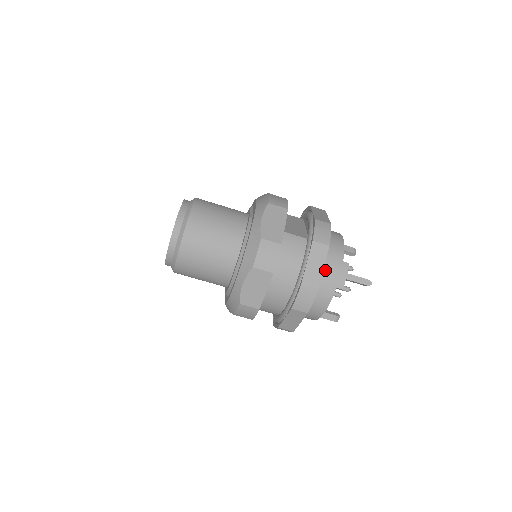
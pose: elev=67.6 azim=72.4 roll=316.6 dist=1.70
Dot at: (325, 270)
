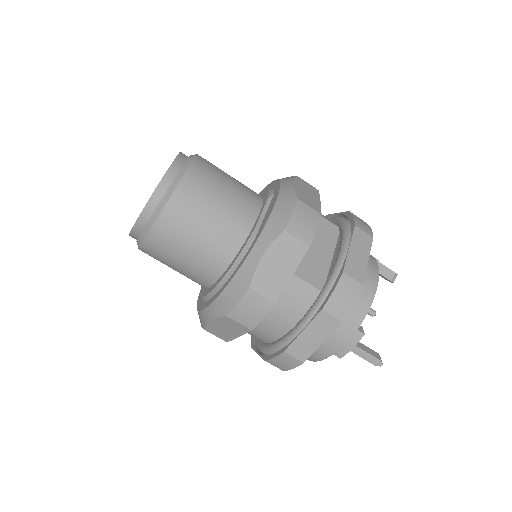
Dot at: occluded
